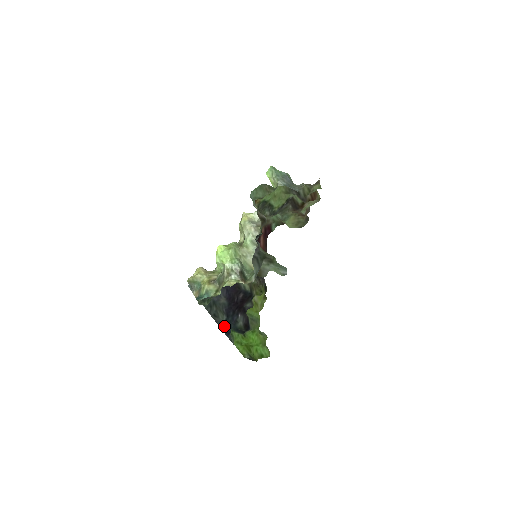
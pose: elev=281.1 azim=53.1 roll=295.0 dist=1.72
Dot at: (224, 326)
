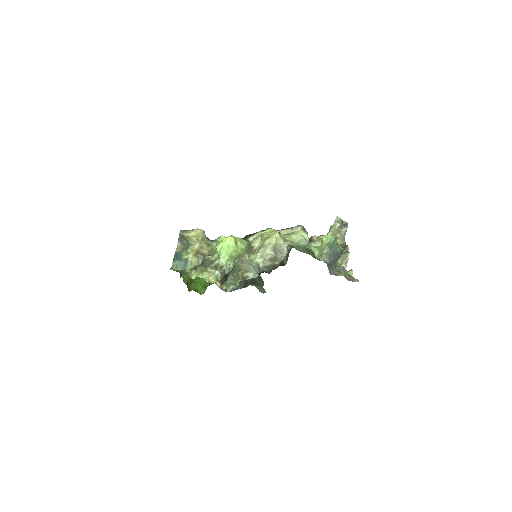
Dot at: occluded
